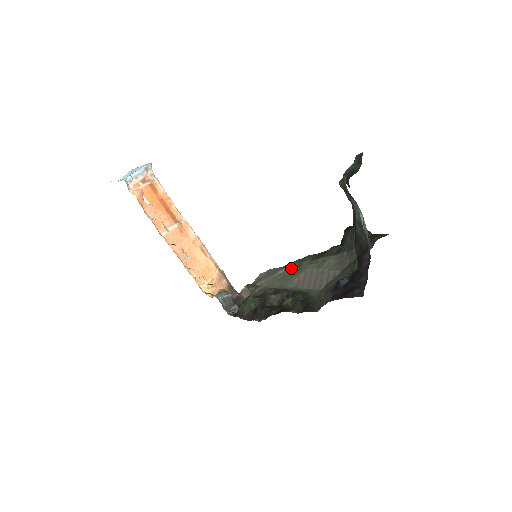
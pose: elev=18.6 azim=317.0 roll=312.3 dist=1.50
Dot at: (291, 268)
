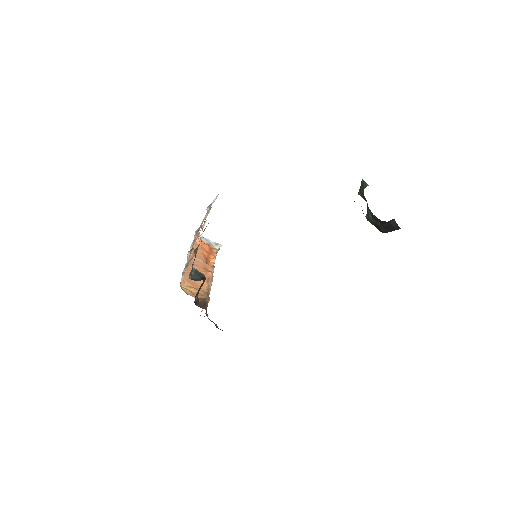
Dot at: occluded
